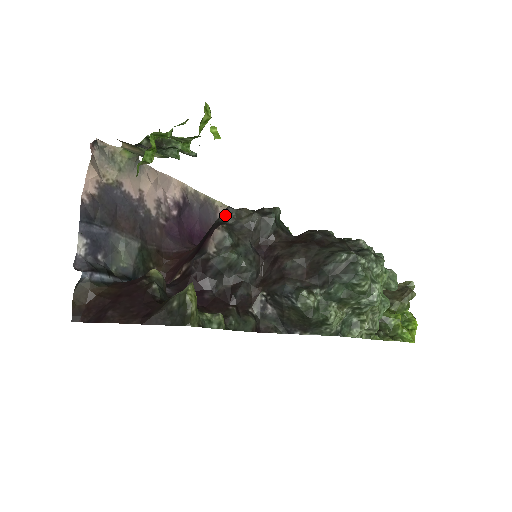
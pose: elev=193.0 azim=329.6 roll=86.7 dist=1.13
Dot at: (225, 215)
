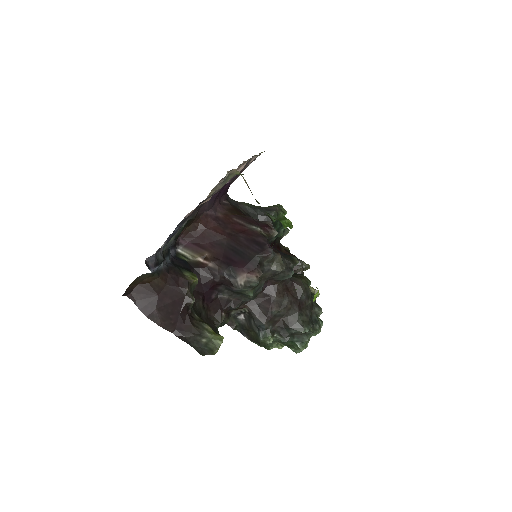
Dot at: (266, 257)
